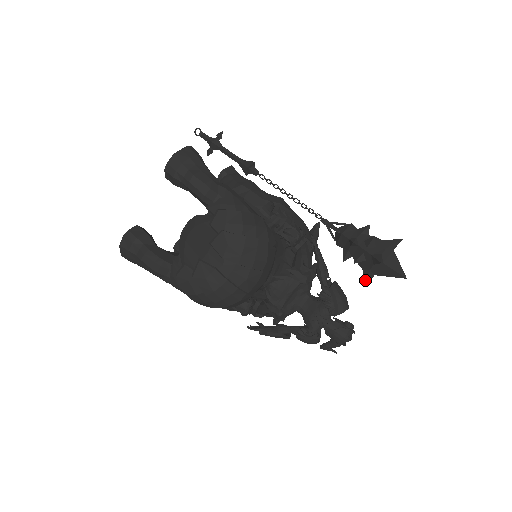
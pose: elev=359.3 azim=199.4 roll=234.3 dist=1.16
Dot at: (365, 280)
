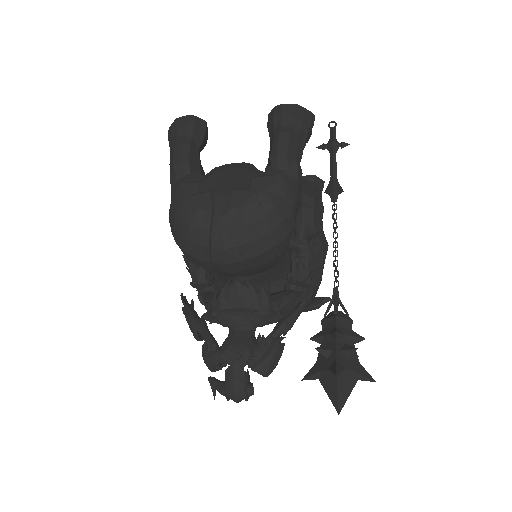
Dot at: (307, 373)
